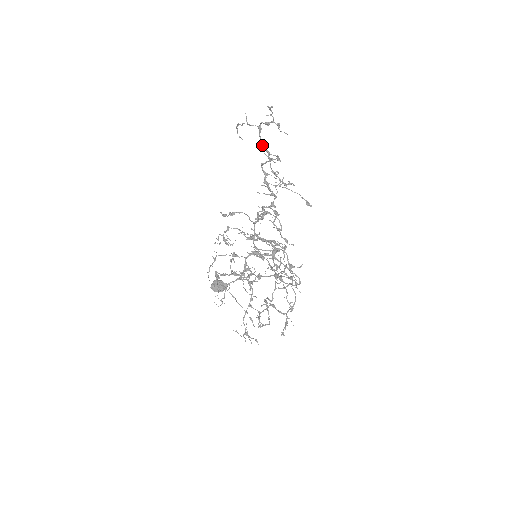
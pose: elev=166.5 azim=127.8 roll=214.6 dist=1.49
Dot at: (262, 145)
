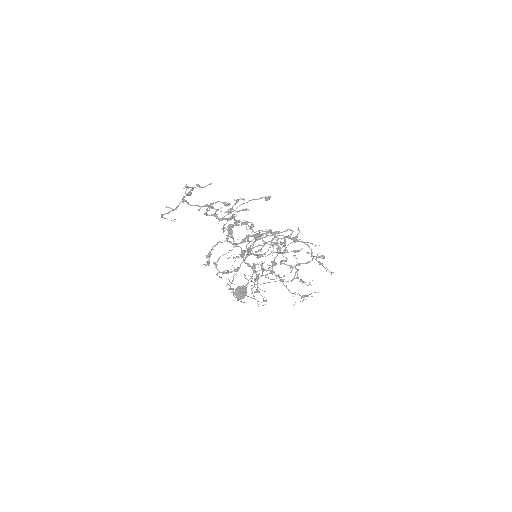
Dot at: (200, 208)
